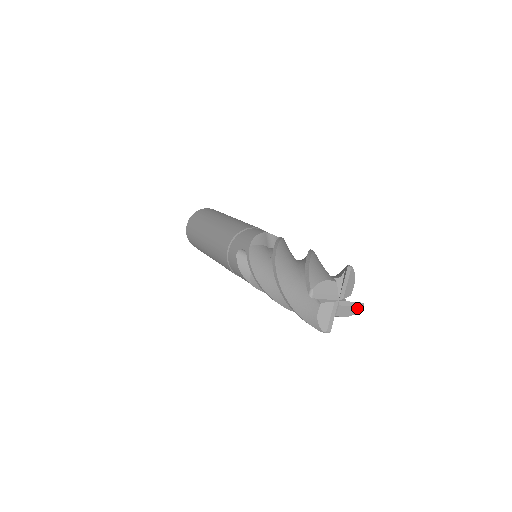
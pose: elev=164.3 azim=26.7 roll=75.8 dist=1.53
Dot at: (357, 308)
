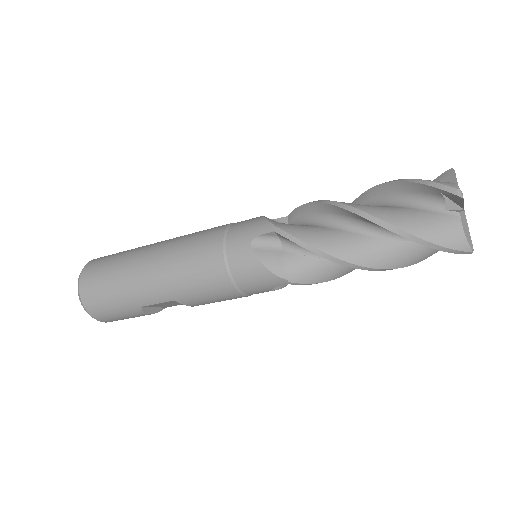
Dot at: (470, 241)
